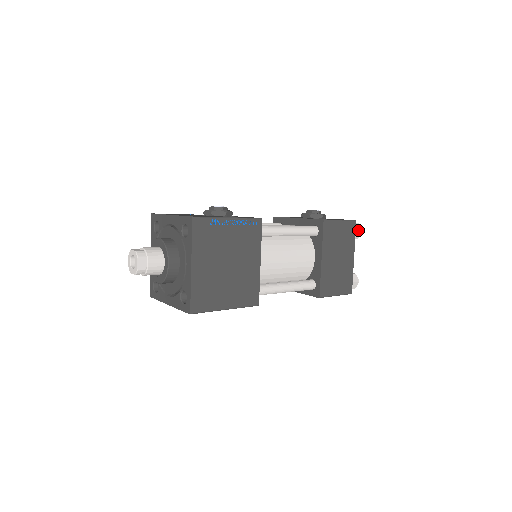
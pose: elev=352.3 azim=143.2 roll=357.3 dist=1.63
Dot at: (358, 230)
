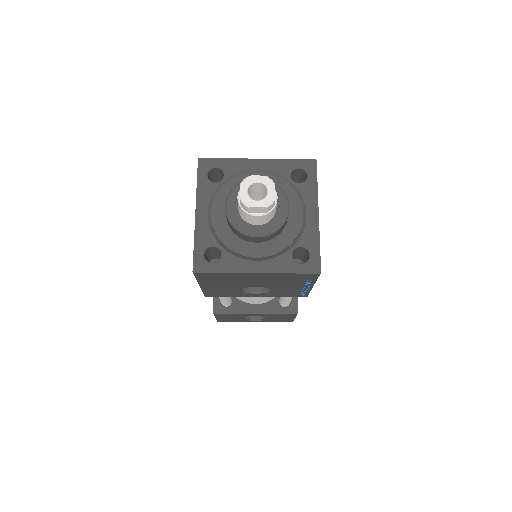
Dot at: occluded
